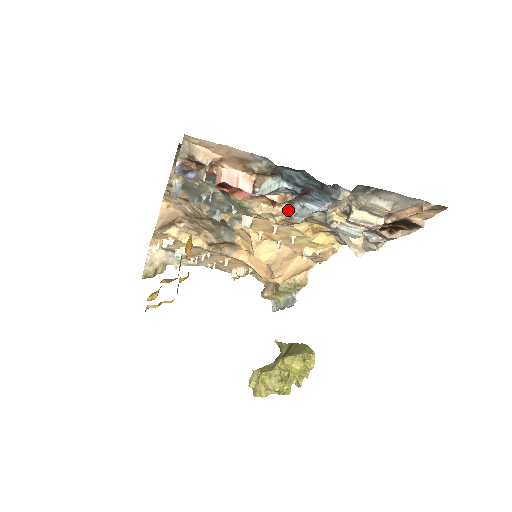
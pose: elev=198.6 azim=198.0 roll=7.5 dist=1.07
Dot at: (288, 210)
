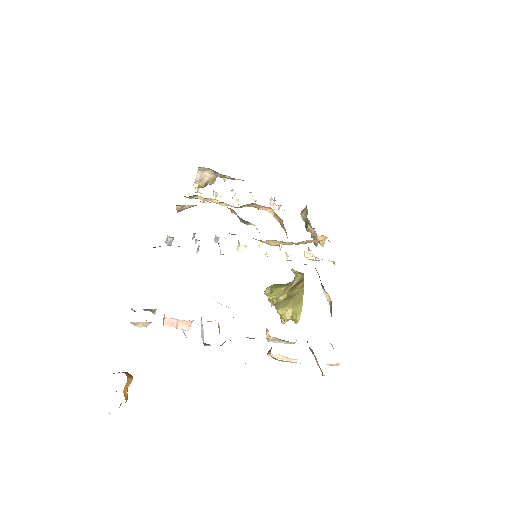
Dot at: occluded
